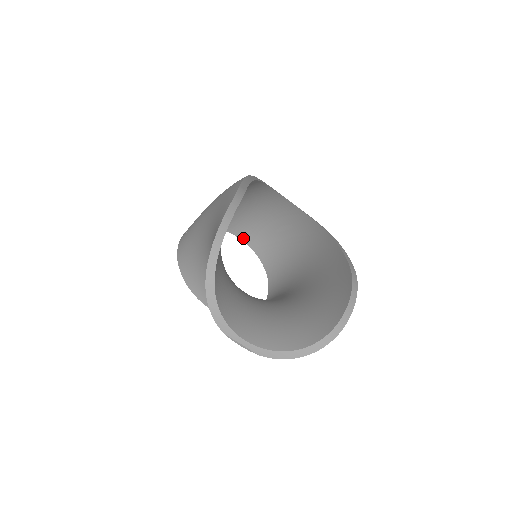
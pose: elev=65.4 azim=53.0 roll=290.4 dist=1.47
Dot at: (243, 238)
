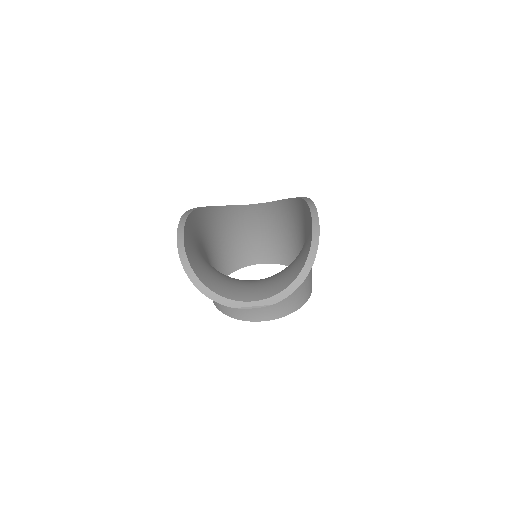
Dot at: (263, 261)
